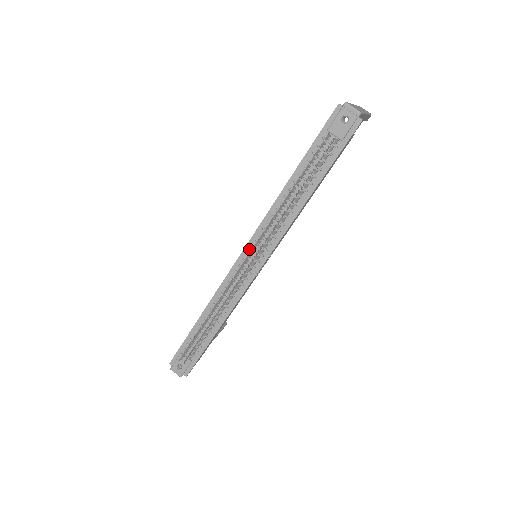
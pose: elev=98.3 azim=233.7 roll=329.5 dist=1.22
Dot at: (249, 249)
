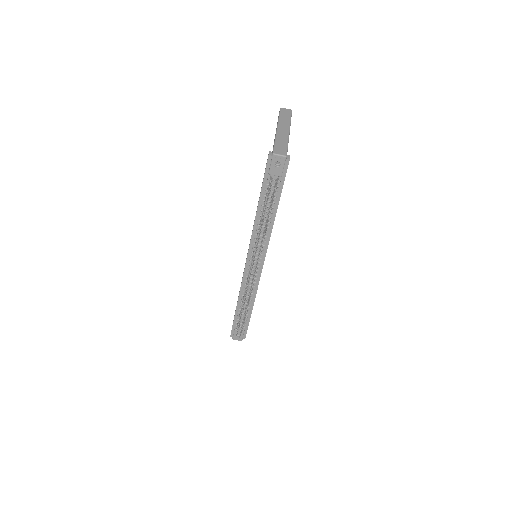
Dot at: (250, 258)
